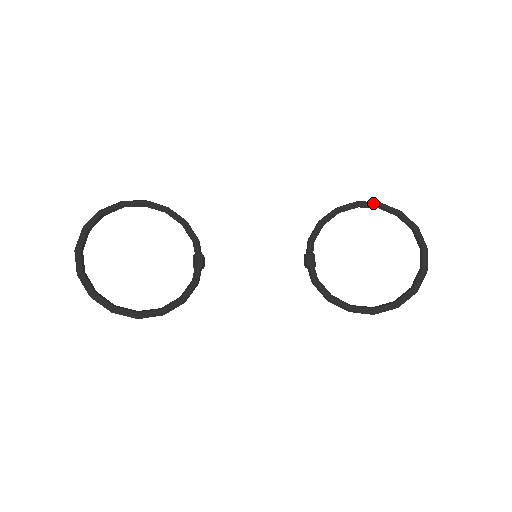
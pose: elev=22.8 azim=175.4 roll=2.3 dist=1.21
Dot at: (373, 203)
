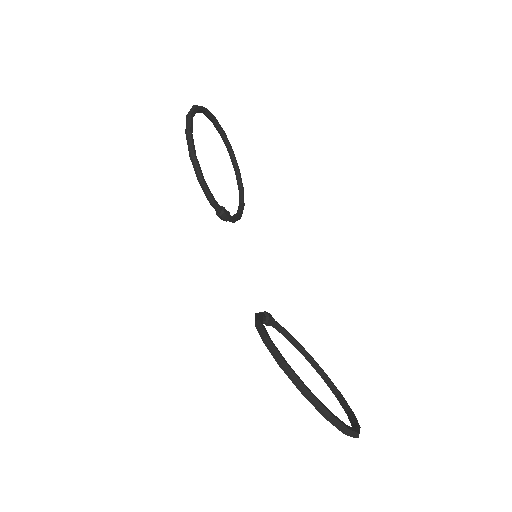
Dot at: occluded
